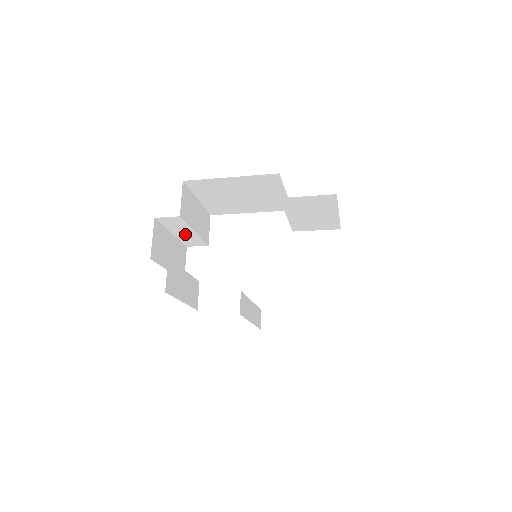
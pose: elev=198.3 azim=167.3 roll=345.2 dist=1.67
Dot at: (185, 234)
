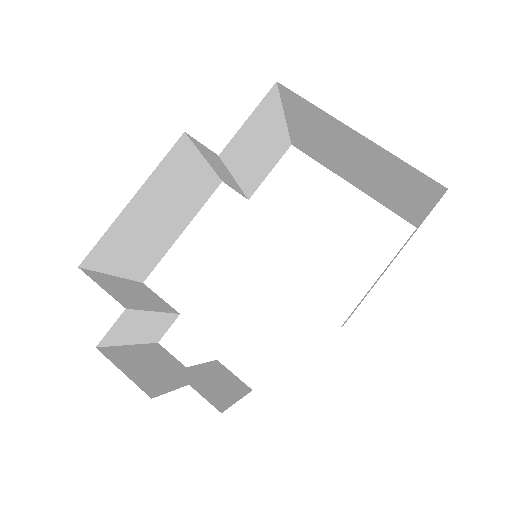
Dot at: (146, 328)
